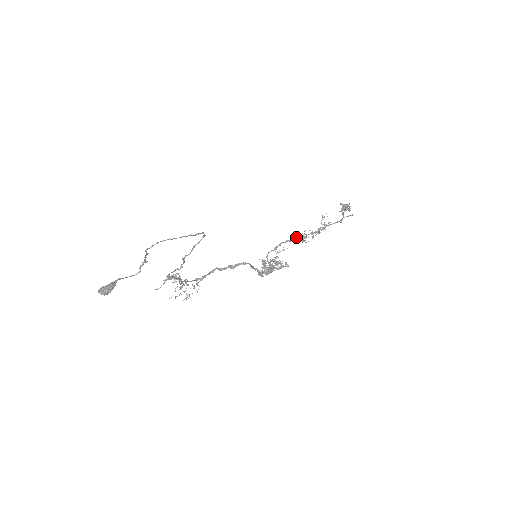
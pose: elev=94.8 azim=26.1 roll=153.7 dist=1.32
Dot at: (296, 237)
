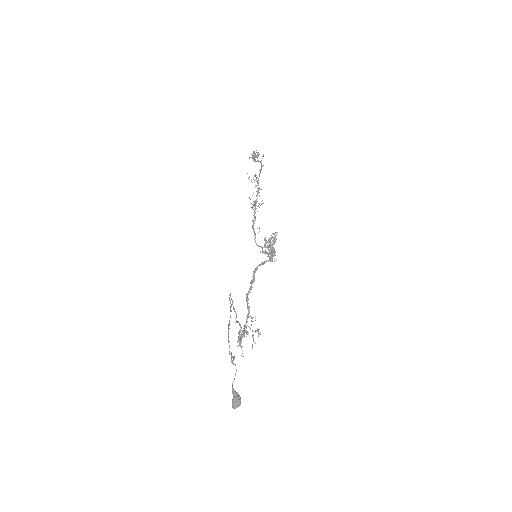
Dot at: (254, 211)
